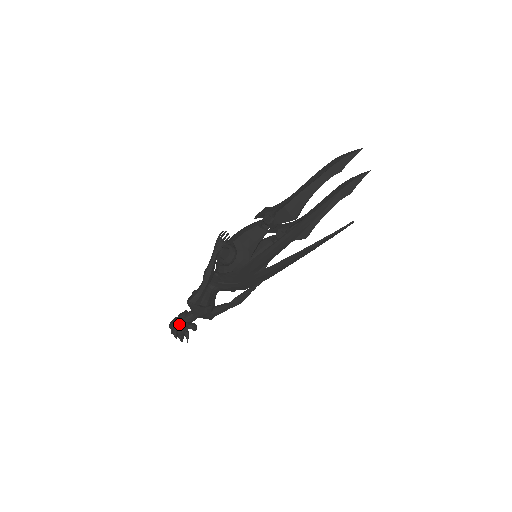
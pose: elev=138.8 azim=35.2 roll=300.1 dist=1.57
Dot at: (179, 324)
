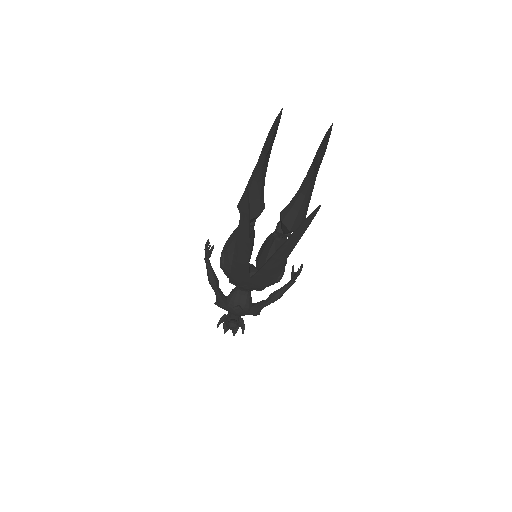
Dot at: (226, 320)
